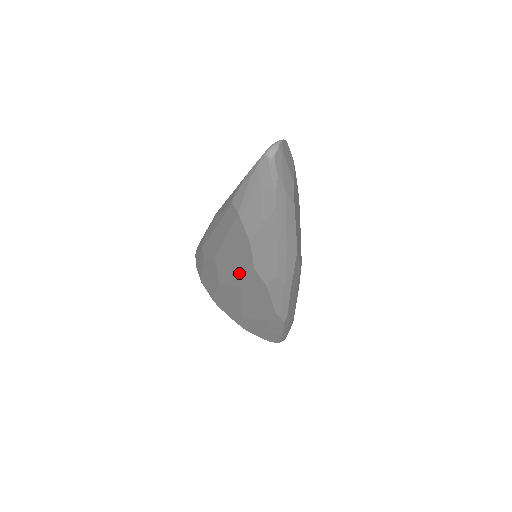
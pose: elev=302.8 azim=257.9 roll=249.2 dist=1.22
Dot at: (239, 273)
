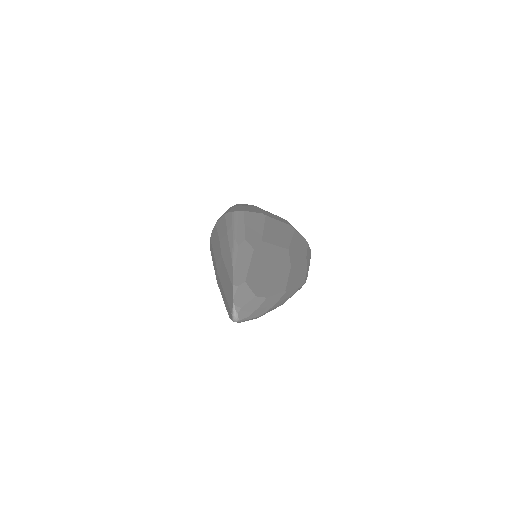
Dot at: occluded
